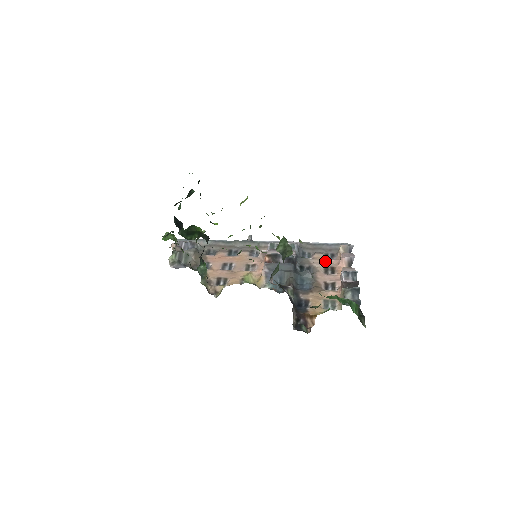
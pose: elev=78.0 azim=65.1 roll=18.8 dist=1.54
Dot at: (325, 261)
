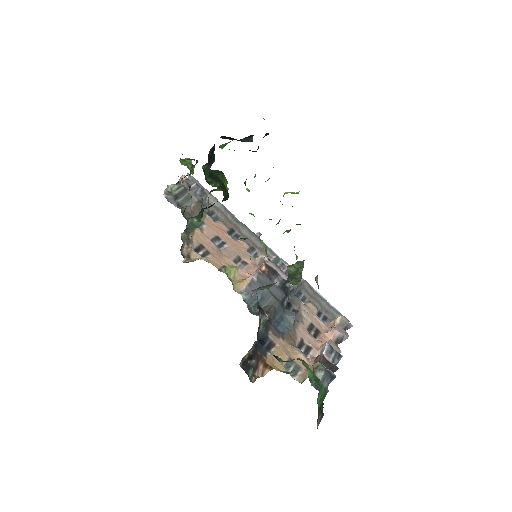
Dot at: (315, 318)
